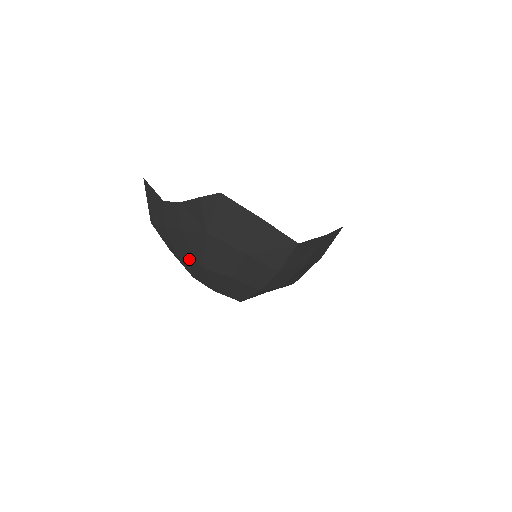
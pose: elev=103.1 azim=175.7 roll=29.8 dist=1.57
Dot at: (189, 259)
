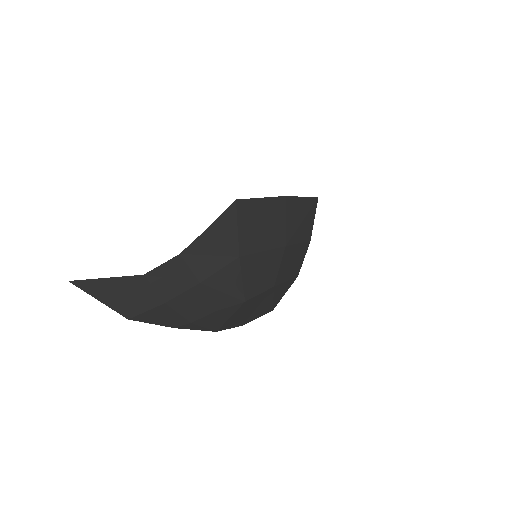
Dot at: (217, 310)
